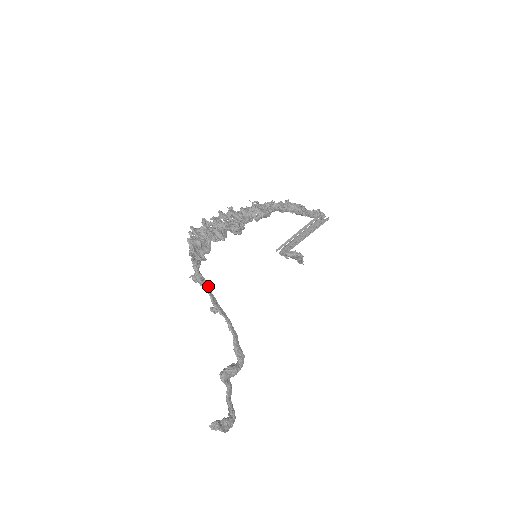
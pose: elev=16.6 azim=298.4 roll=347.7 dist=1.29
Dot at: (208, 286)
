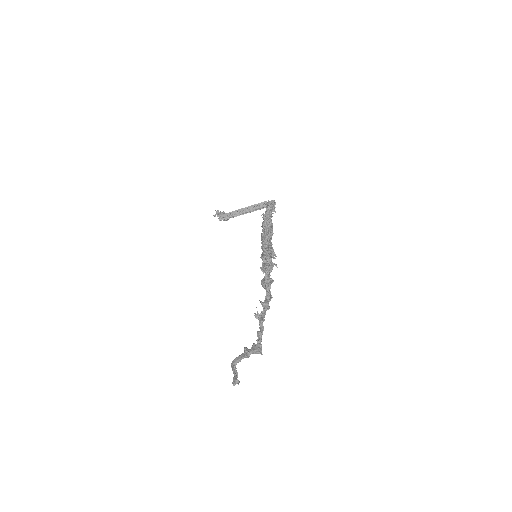
Dot at: occluded
